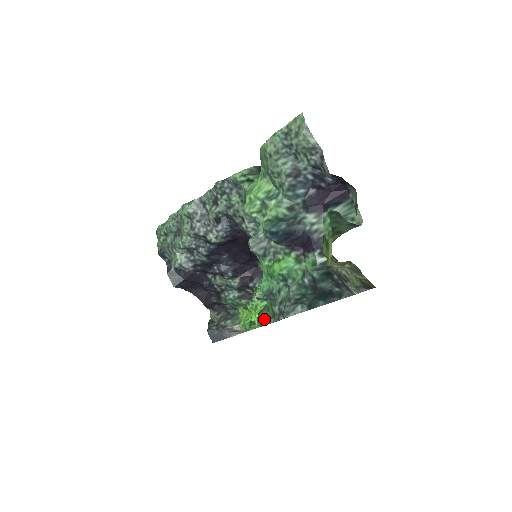
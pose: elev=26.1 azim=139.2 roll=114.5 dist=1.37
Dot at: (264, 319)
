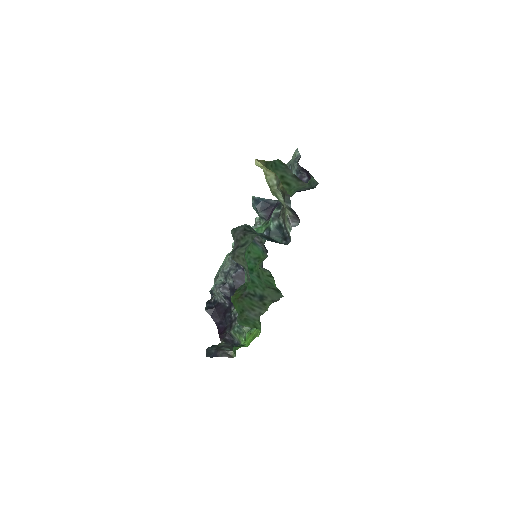
Dot at: (237, 292)
